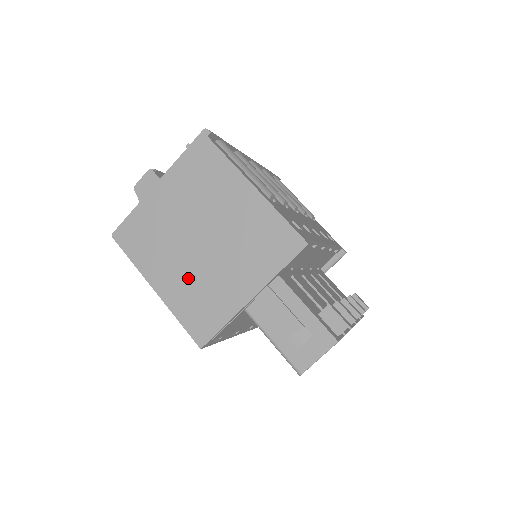
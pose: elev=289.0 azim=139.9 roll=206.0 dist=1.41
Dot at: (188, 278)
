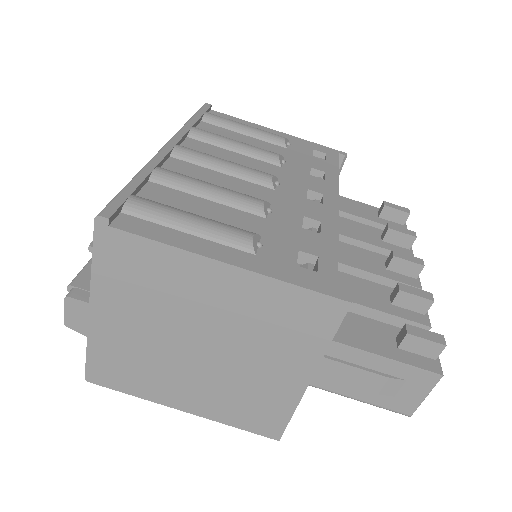
Dot at: (214, 389)
